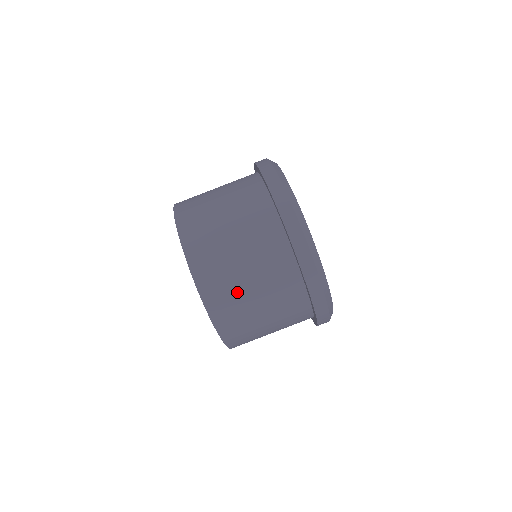
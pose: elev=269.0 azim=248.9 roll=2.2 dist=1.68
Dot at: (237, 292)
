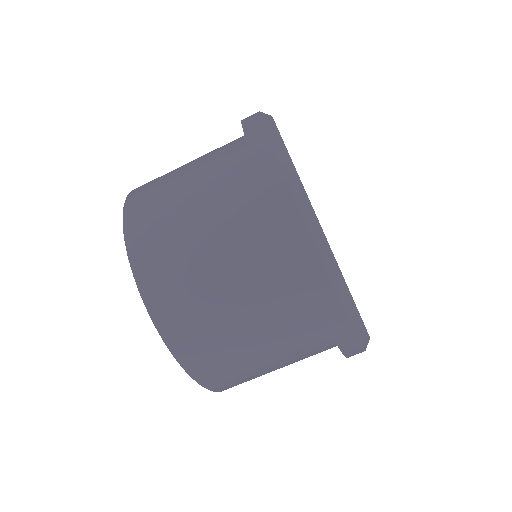
Dot at: (254, 374)
